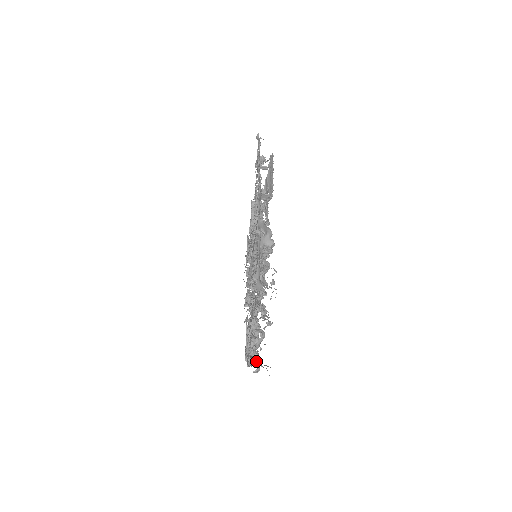
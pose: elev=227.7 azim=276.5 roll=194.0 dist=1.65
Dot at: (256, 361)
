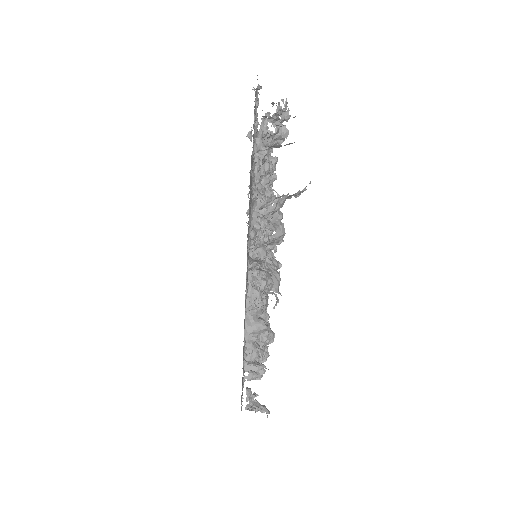
Dot at: occluded
